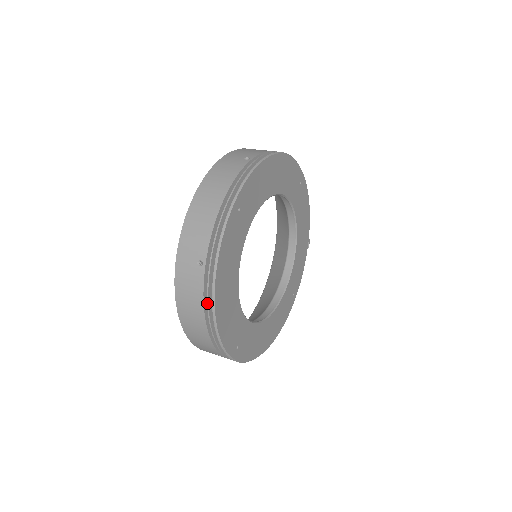
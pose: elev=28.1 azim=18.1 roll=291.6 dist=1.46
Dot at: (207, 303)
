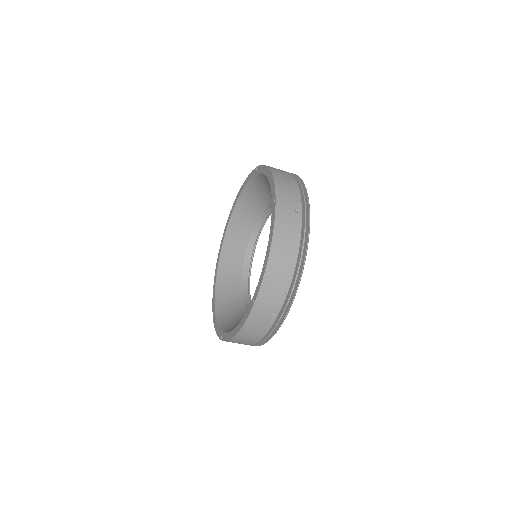
Dot at: (303, 242)
